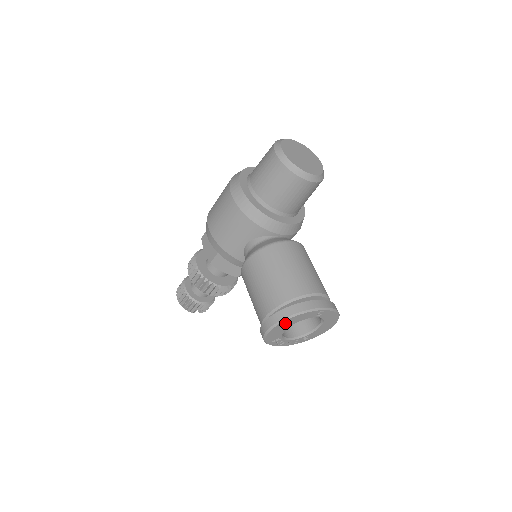
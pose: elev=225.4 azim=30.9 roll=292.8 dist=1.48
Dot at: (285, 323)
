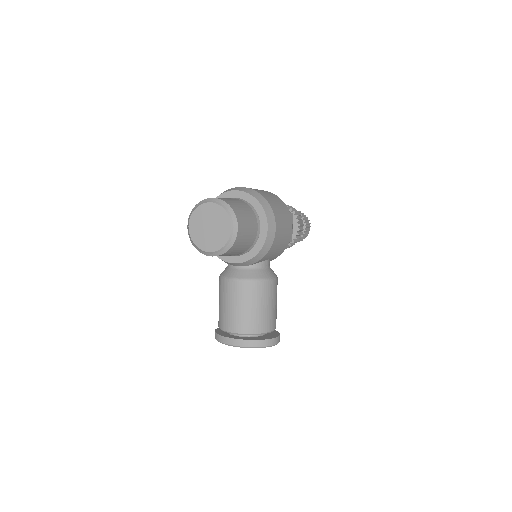
Dot at: occluded
